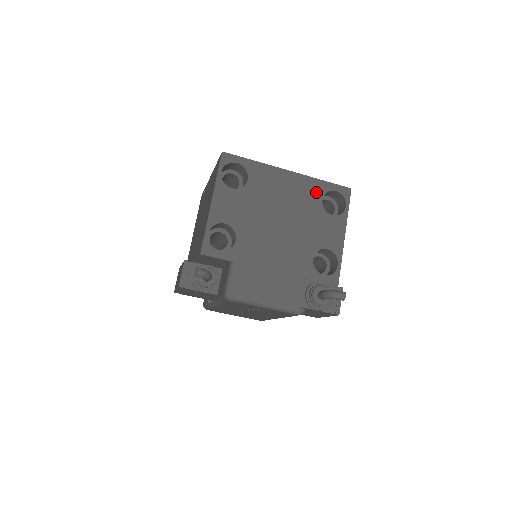
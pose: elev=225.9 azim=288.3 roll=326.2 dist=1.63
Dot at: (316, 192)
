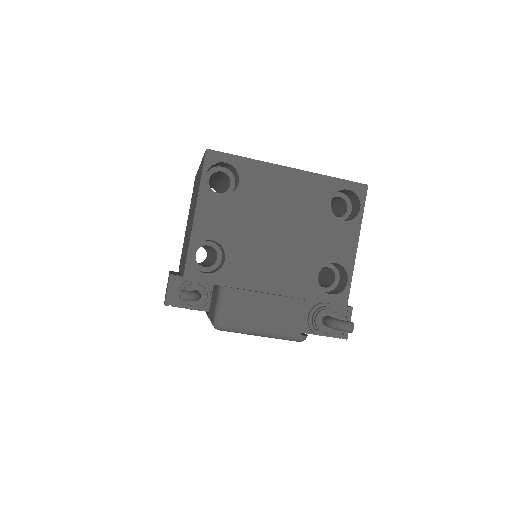
Dot at: (324, 193)
